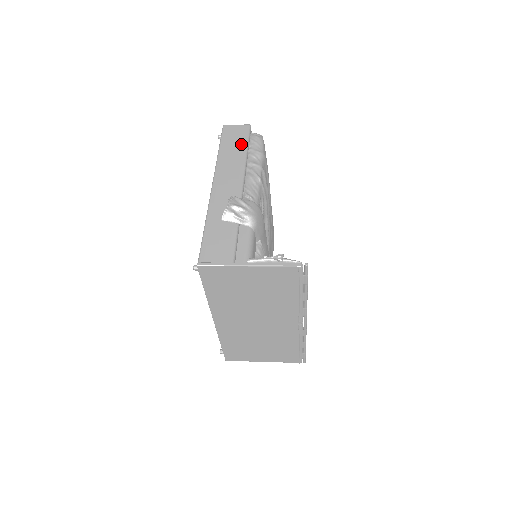
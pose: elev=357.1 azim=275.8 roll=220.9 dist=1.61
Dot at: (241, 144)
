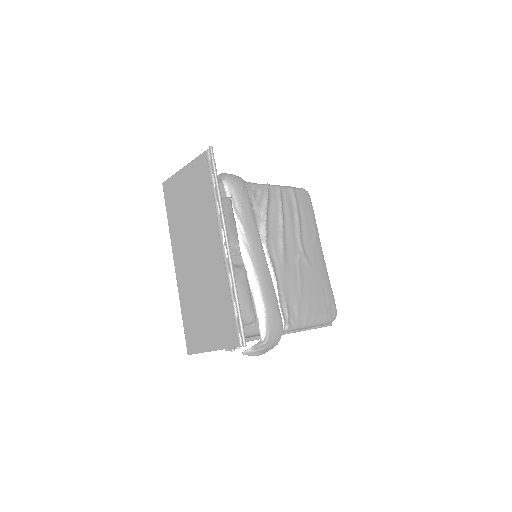
Dot at: occluded
